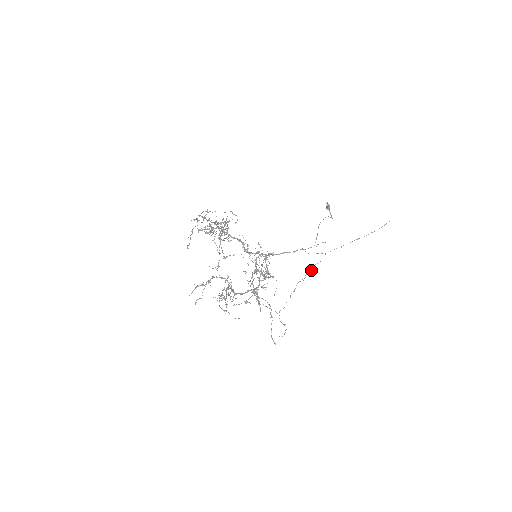
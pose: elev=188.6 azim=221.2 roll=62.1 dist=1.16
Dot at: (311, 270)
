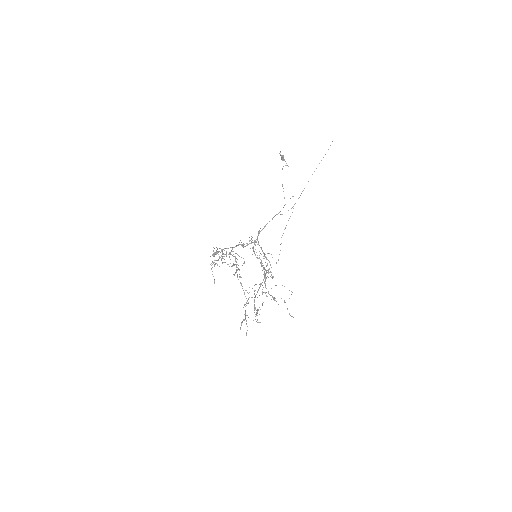
Dot at: occluded
